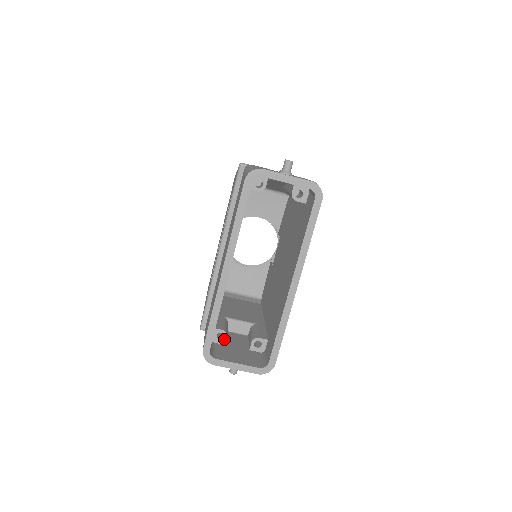
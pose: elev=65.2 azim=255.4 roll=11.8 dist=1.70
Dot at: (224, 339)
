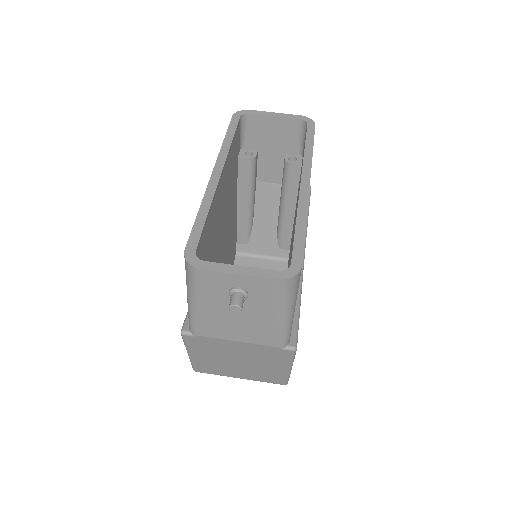
Dot at: occluded
